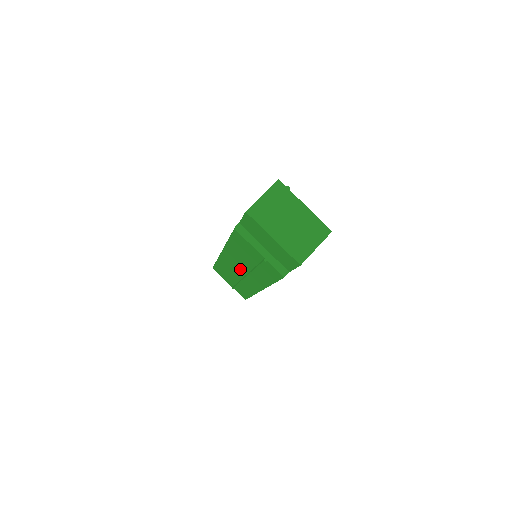
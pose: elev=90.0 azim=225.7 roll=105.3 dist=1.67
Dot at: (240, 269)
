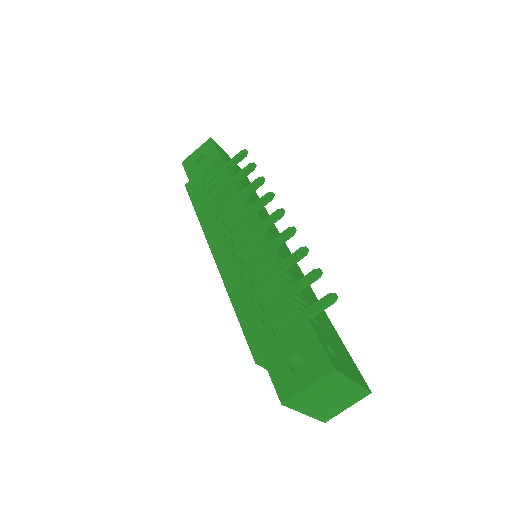
Dot at: occluded
